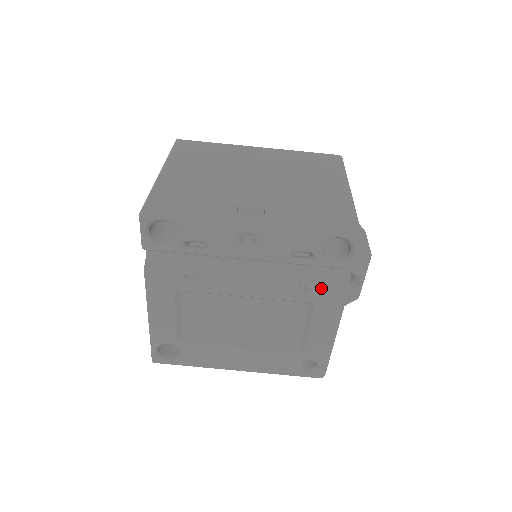
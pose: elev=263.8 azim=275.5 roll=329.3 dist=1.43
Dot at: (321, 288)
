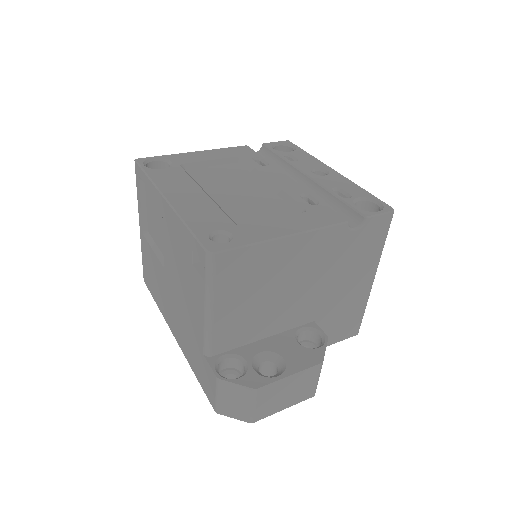
Dot at: (328, 209)
